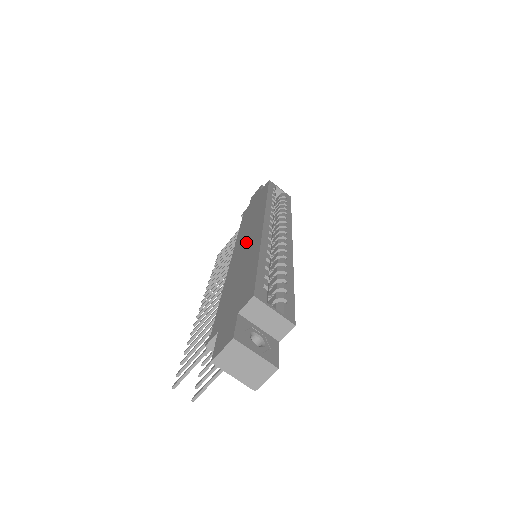
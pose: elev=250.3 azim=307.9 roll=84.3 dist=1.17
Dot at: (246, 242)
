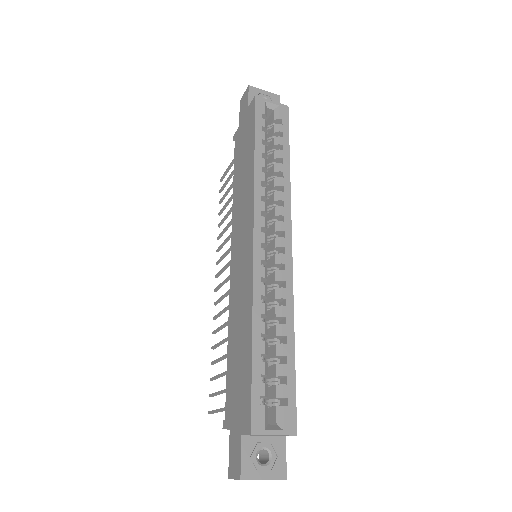
Dot at: (240, 258)
